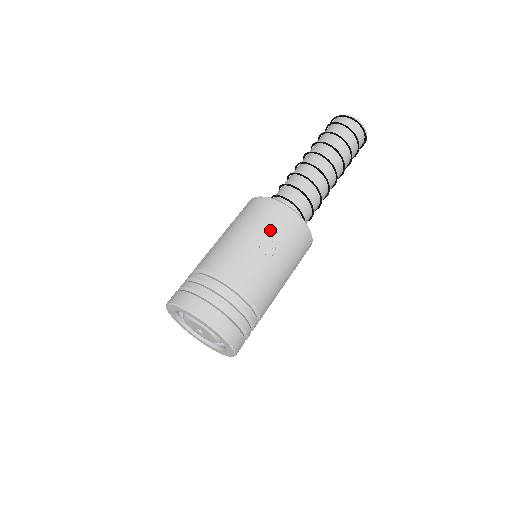
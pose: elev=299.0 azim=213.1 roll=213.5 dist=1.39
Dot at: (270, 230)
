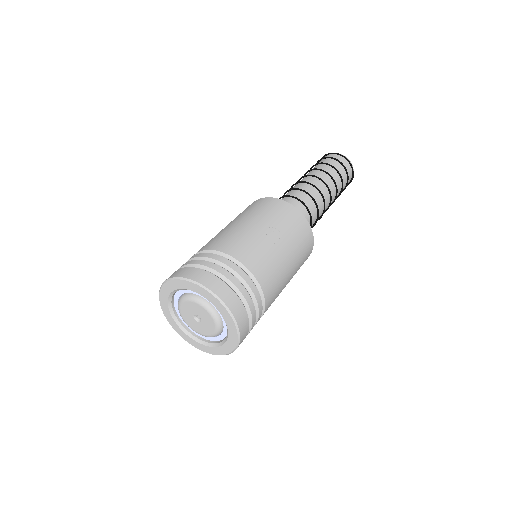
Dot at: (276, 221)
